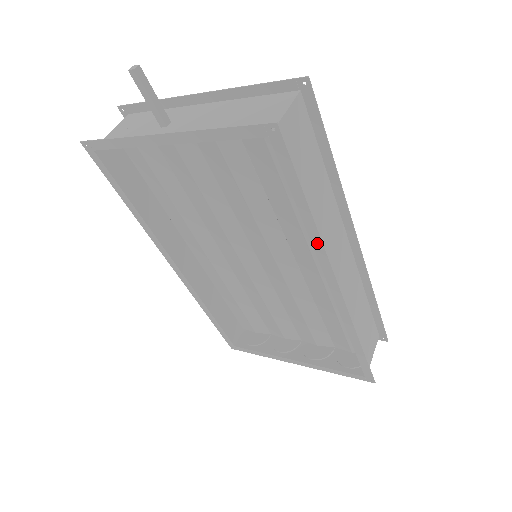
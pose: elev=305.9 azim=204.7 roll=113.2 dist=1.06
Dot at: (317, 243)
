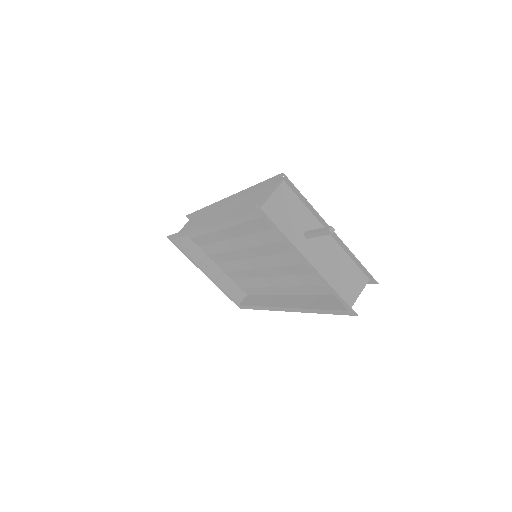
Dot at: (306, 311)
